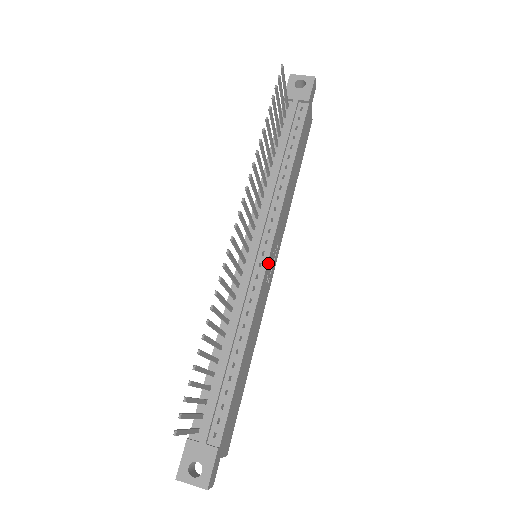
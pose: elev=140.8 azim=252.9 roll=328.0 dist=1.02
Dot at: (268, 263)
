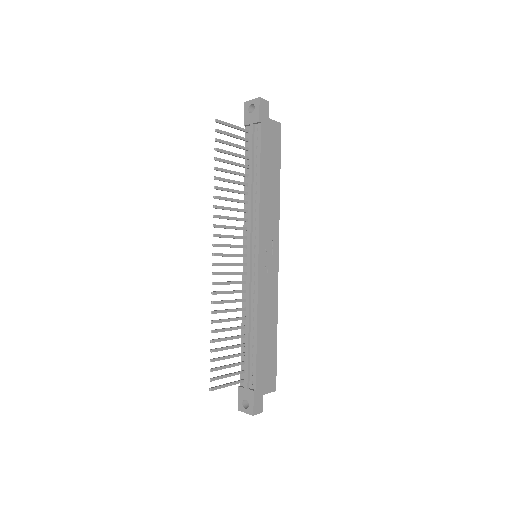
Dot at: (260, 261)
